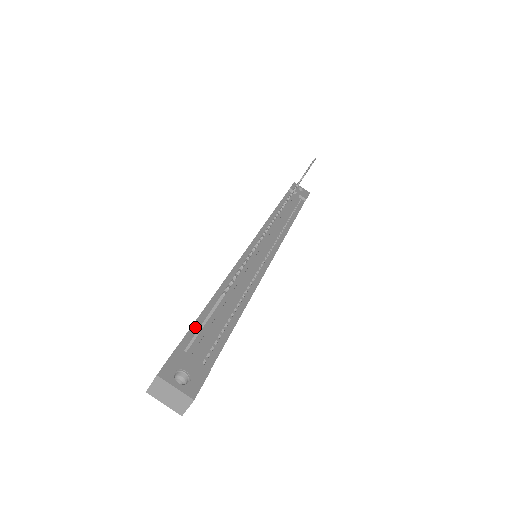
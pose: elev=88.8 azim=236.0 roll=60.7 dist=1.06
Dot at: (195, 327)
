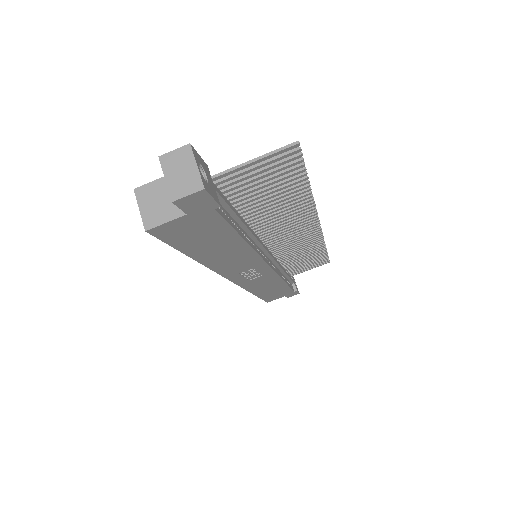
Dot at: occluded
